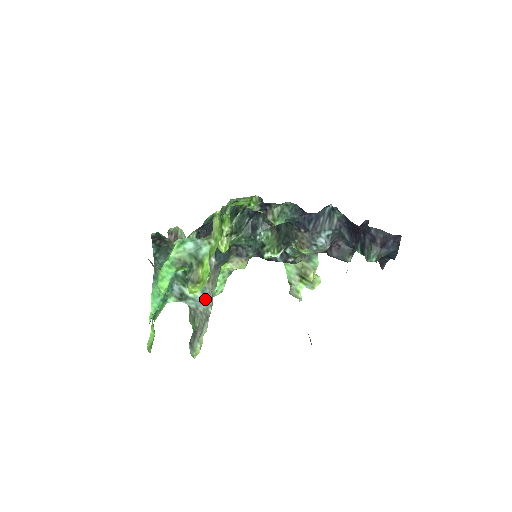
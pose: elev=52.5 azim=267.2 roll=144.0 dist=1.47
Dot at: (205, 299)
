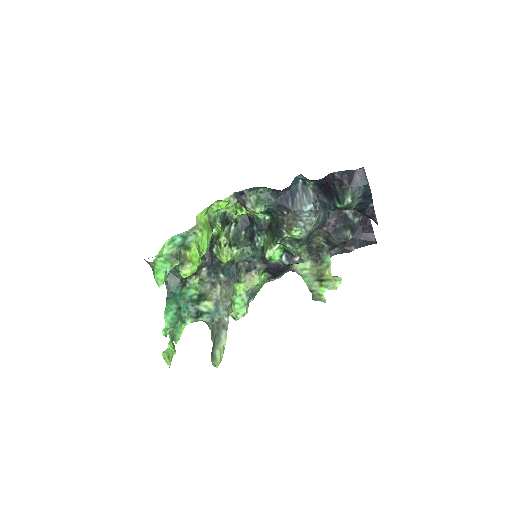
Dot at: (218, 309)
